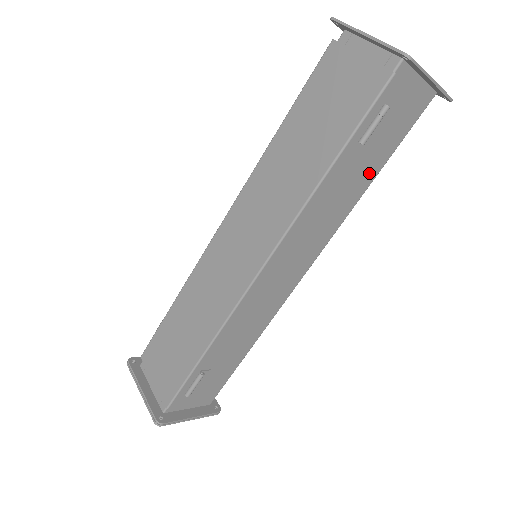
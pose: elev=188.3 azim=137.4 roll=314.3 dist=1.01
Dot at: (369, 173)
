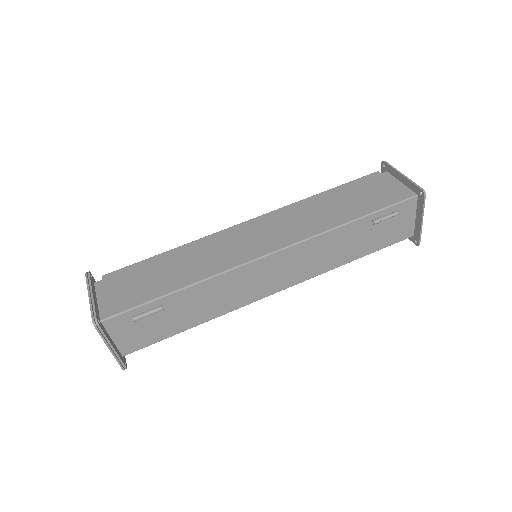
Dot at: (358, 251)
